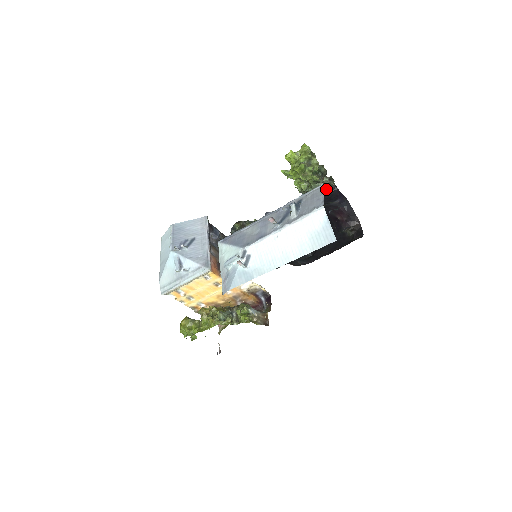
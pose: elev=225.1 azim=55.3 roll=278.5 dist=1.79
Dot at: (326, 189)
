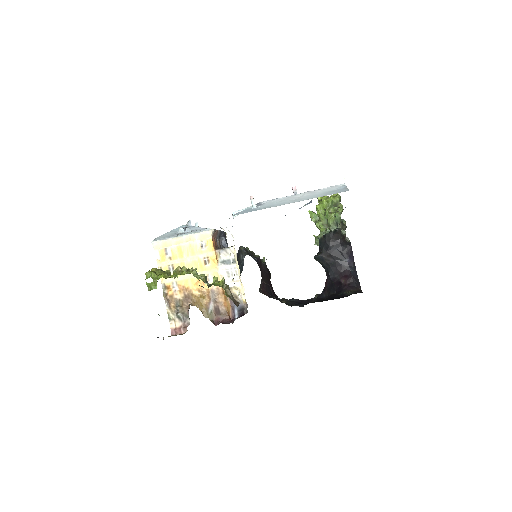
Dot at: (341, 239)
